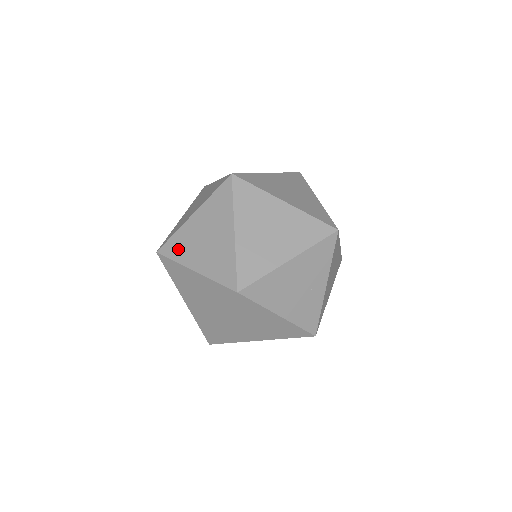
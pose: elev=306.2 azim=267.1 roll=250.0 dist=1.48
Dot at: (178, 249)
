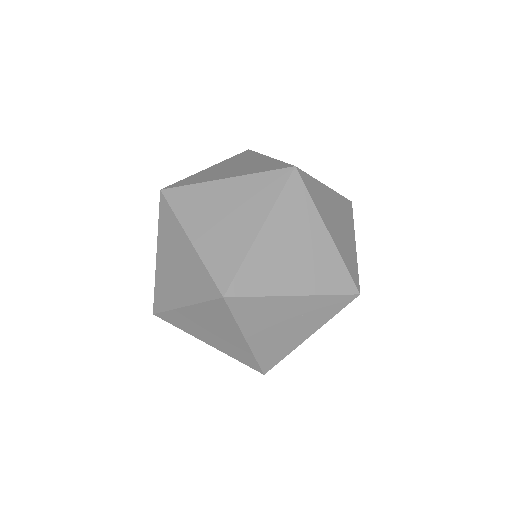
Dot at: (260, 279)
